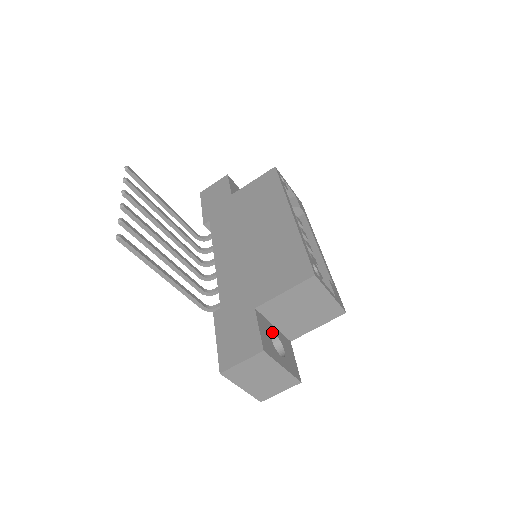
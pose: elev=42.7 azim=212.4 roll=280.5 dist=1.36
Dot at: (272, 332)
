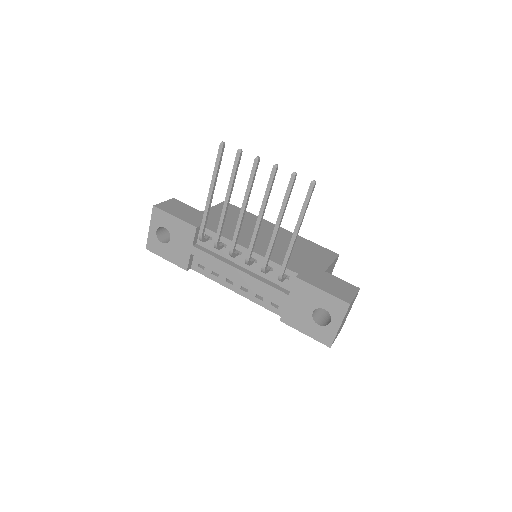
Dot at: occluded
